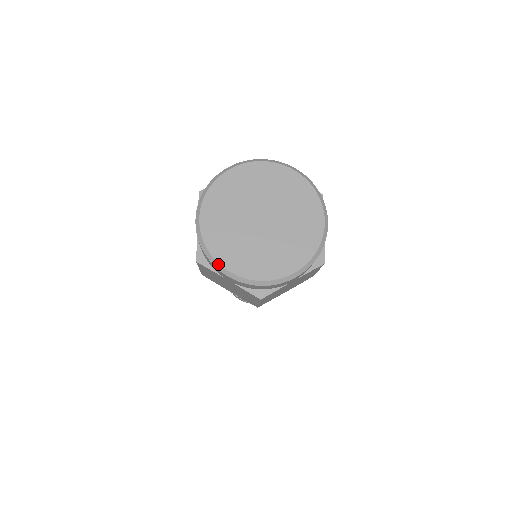
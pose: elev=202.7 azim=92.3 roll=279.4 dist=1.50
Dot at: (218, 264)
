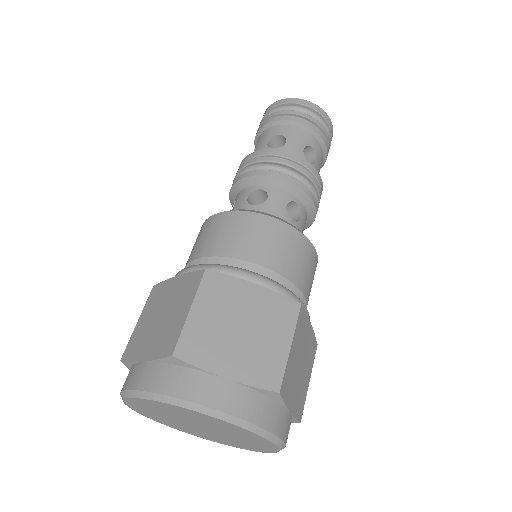
Dot at: (177, 429)
